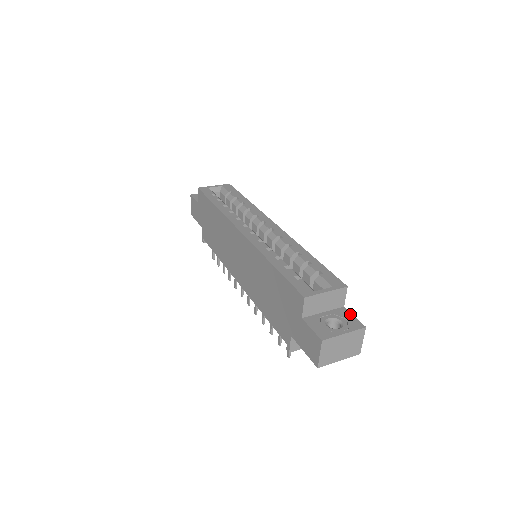
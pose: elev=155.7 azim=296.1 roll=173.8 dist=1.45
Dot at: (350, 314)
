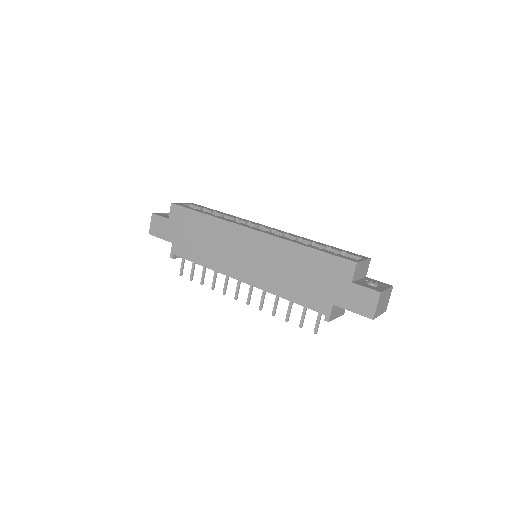
Dot at: (375, 280)
